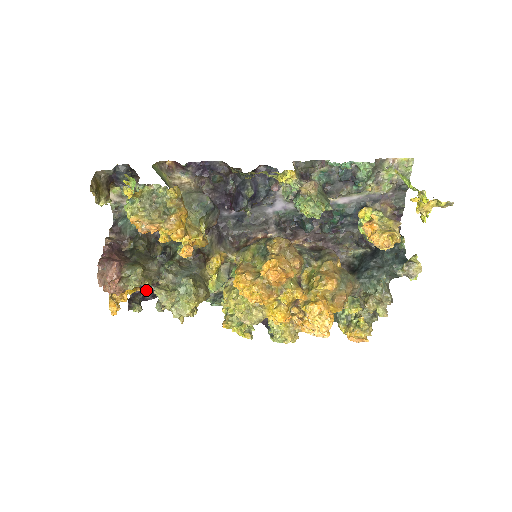
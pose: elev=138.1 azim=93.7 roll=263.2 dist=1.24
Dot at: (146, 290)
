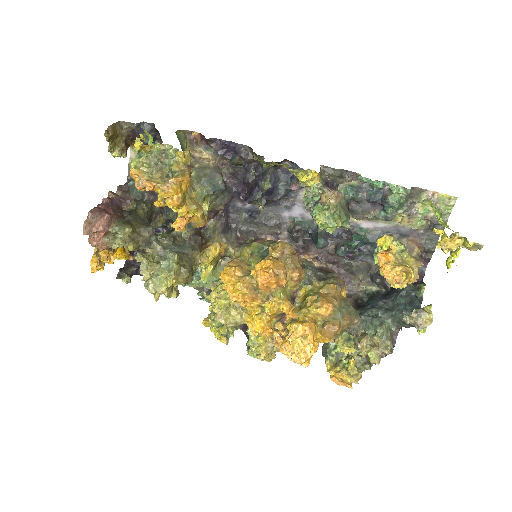
Dot at: occluded
